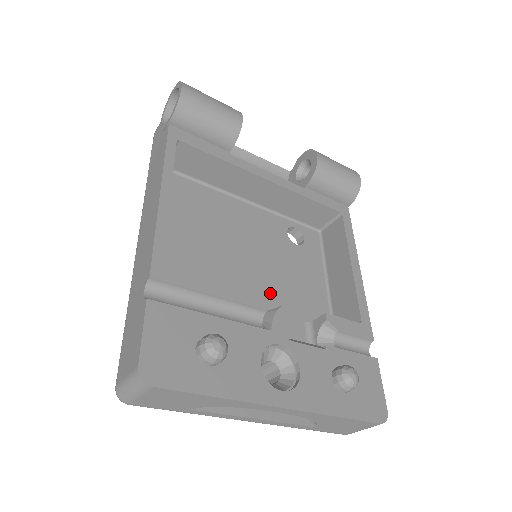
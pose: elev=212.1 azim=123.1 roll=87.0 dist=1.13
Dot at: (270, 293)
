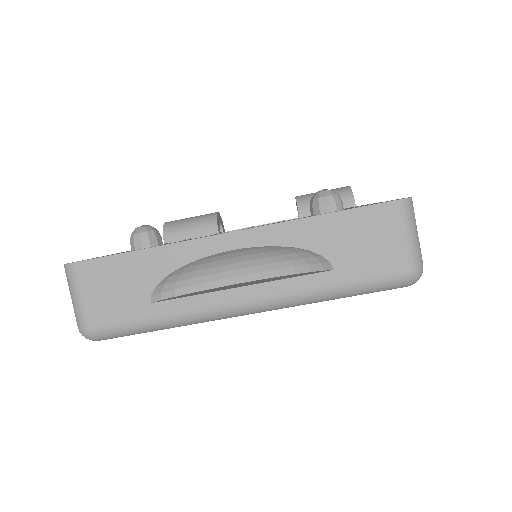
Dot at: occluded
